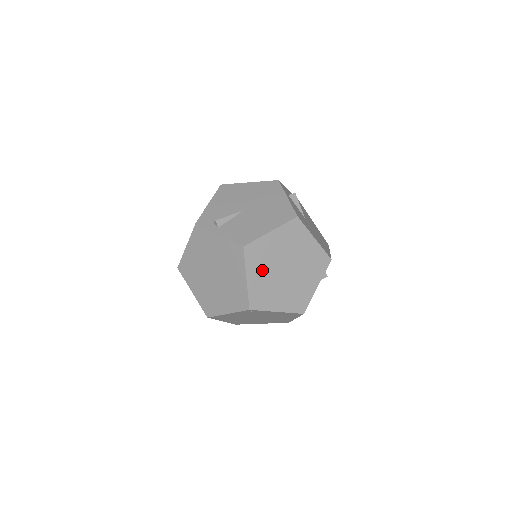
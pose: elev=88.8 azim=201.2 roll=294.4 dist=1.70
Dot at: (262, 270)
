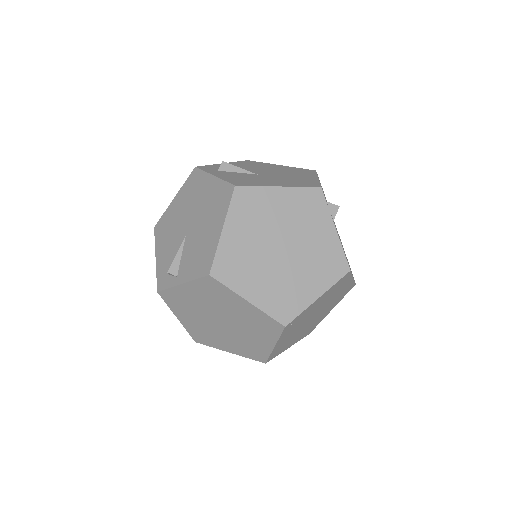
Dot at: (255, 276)
